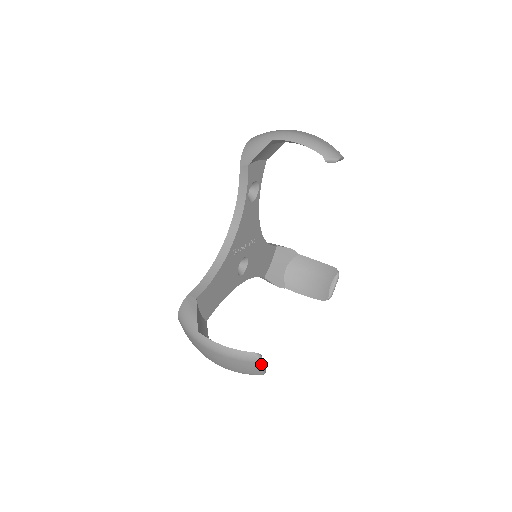
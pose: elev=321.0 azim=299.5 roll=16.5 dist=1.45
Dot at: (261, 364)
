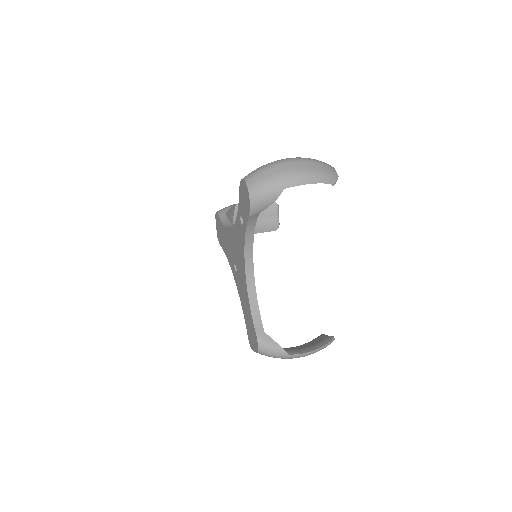
Dot at: occluded
